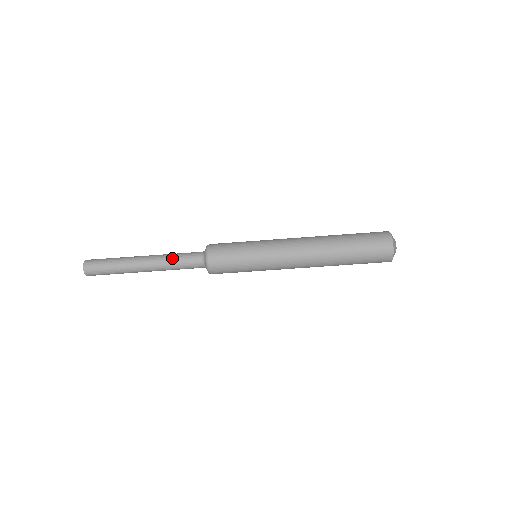
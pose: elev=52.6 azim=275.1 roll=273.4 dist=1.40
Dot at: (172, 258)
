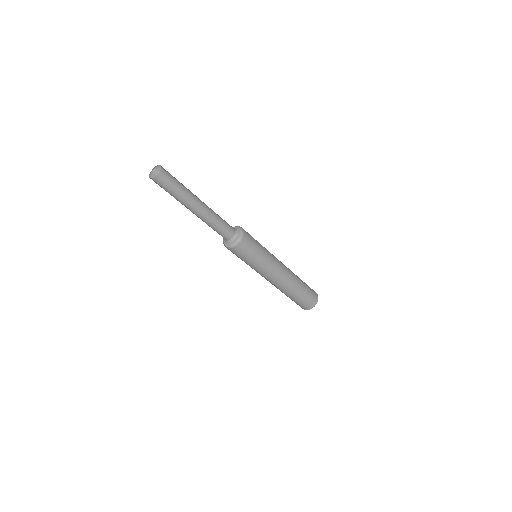
Dot at: (214, 225)
